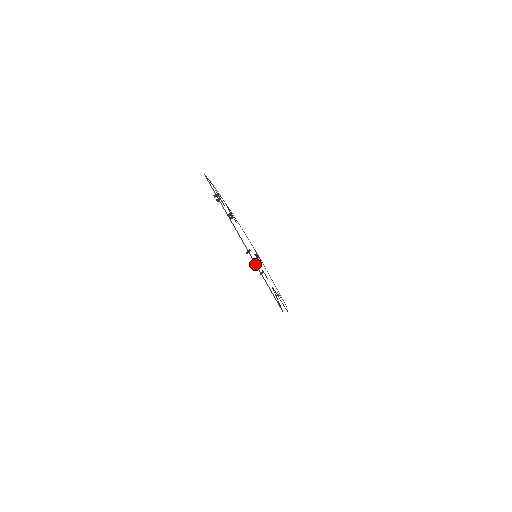
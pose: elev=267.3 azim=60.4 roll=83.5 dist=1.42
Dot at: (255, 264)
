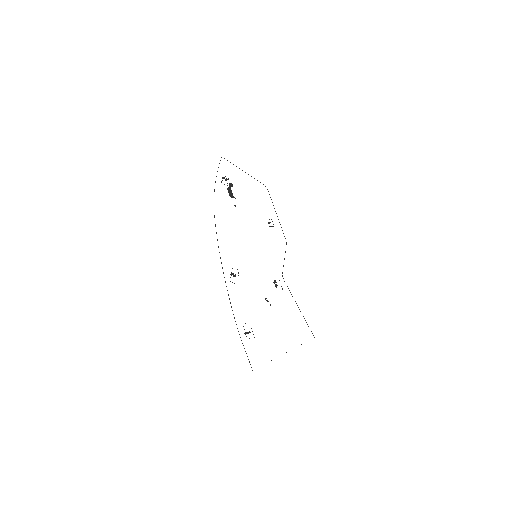
Dot at: occluded
